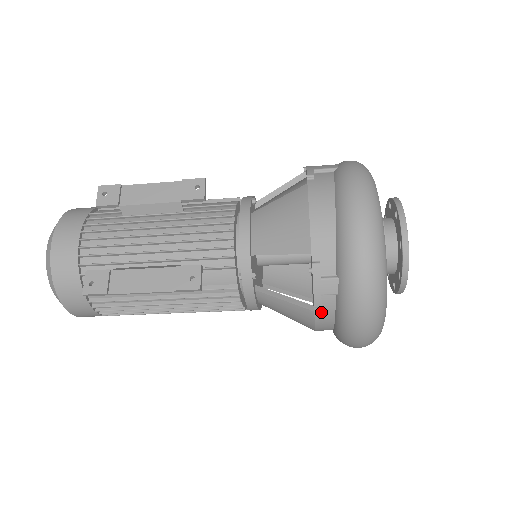
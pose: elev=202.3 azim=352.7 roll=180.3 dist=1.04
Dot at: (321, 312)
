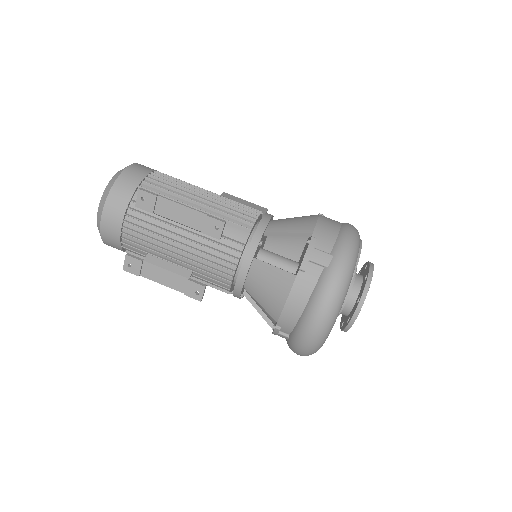
Dot at: occluded
